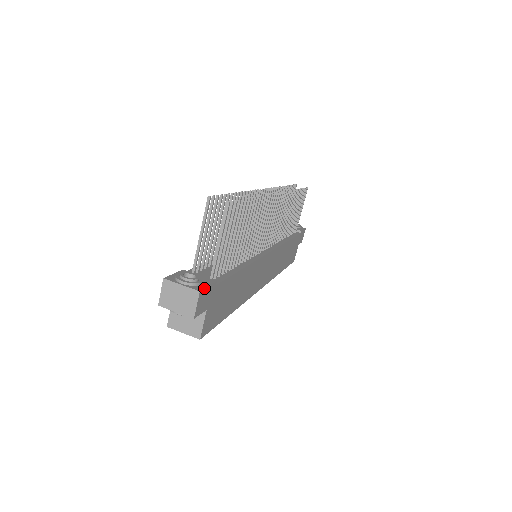
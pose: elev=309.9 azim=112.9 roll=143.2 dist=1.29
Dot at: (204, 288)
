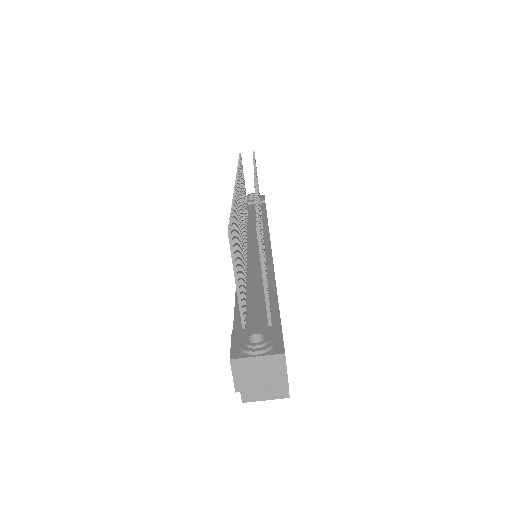
Dot at: (283, 345)
